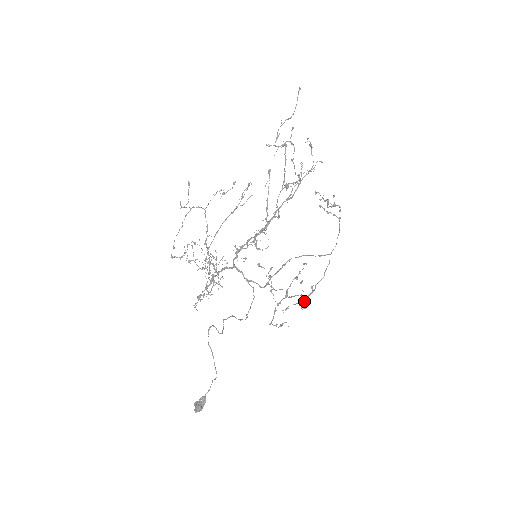
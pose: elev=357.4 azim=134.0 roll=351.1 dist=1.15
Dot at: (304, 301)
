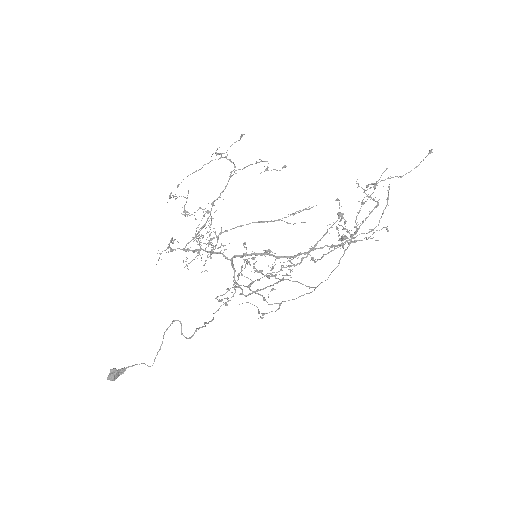
Dot at: (266, 313)
